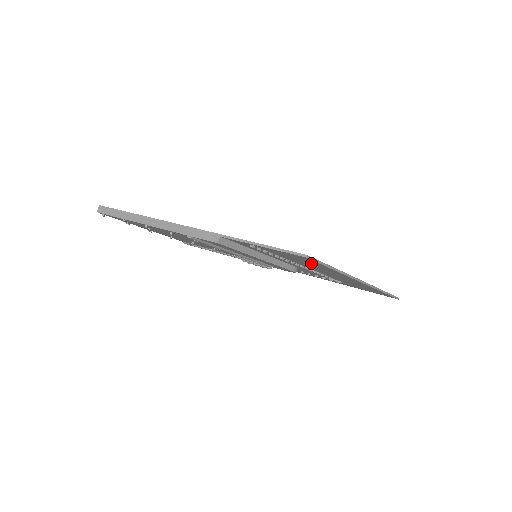
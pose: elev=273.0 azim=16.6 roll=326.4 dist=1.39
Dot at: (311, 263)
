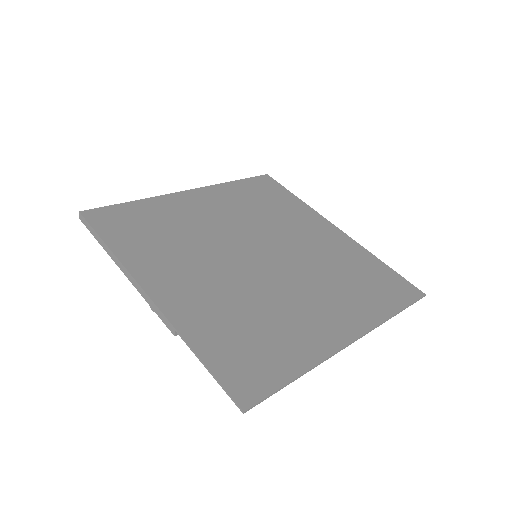
Dot at: (271, 370)
